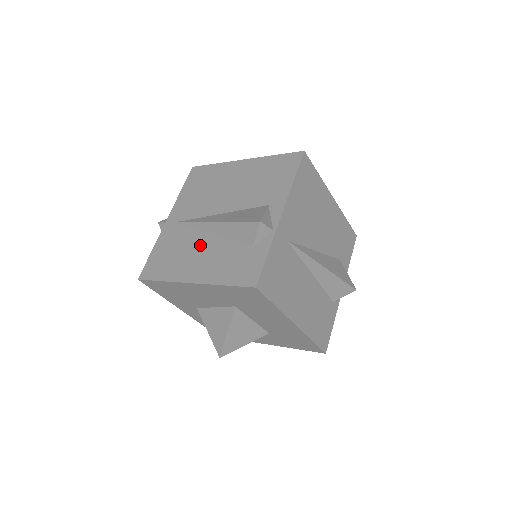
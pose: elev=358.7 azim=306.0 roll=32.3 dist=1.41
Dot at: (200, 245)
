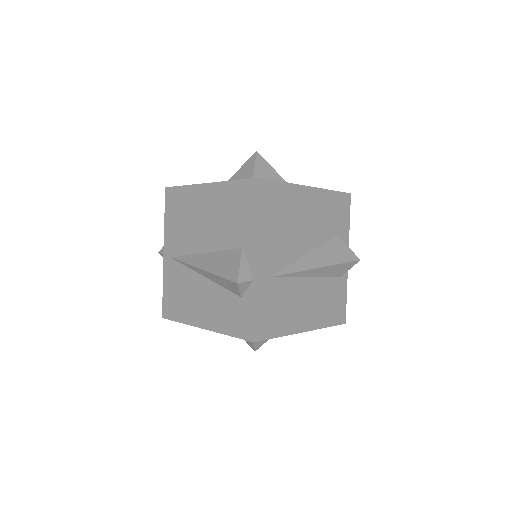
Dot at: (198, 288)
